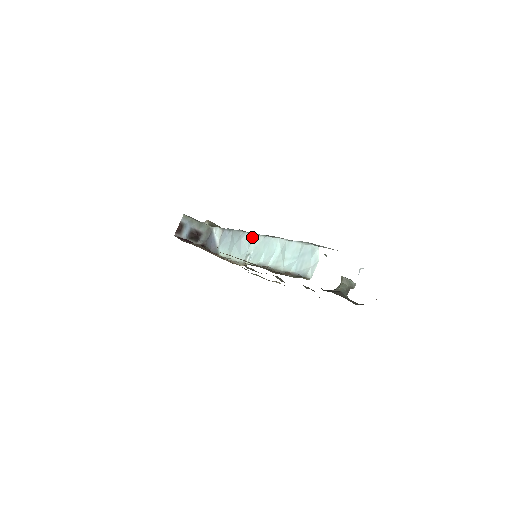
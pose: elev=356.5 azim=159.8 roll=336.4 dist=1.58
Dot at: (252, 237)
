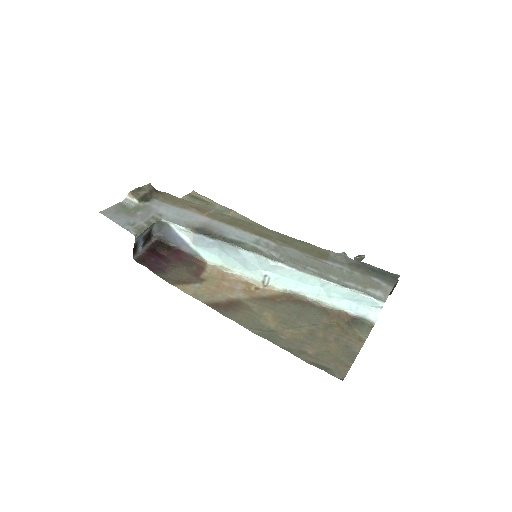
Dot at: (266, 262)
